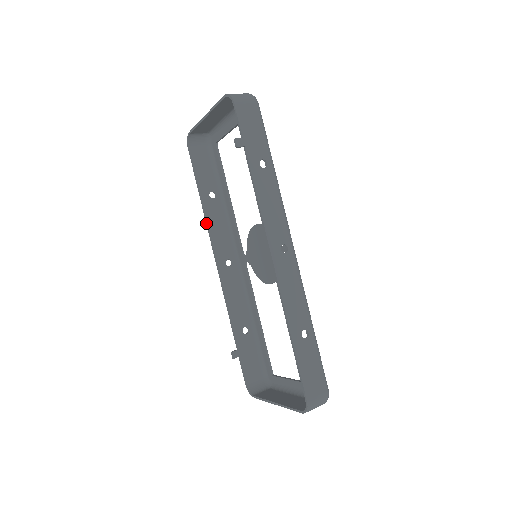
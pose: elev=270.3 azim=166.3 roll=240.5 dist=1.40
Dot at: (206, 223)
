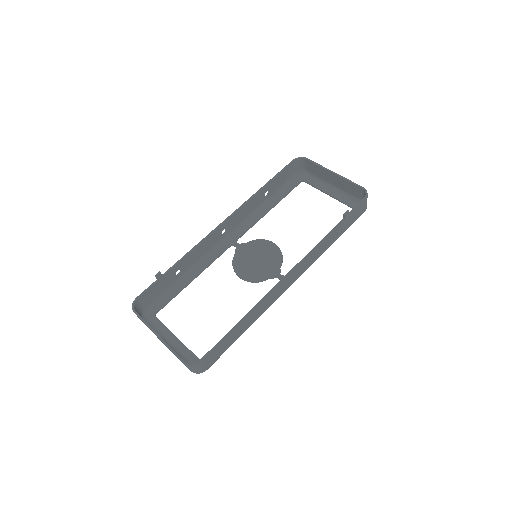
Dot at: (248, 200)
